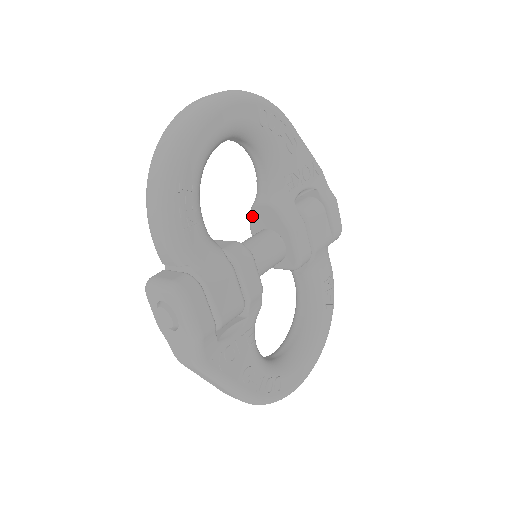
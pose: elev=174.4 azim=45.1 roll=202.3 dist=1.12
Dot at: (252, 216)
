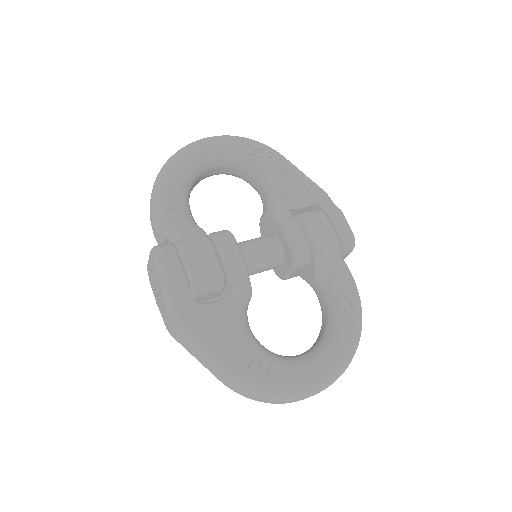
Dot at: (261, 234)
